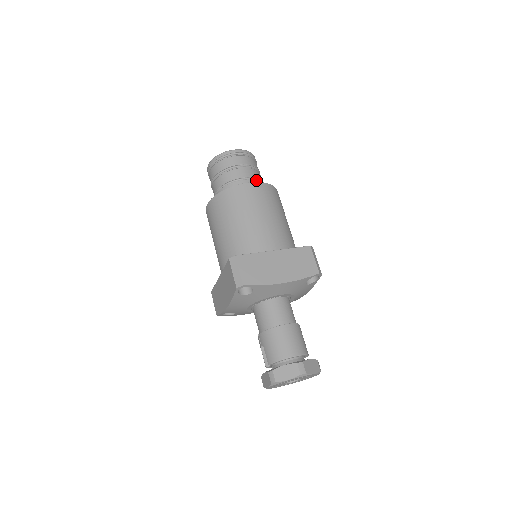
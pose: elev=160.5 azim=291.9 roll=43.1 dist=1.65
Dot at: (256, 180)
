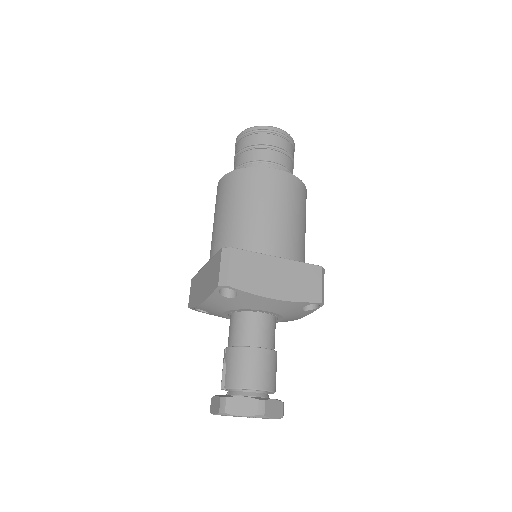
Dot at: (287, 170)
